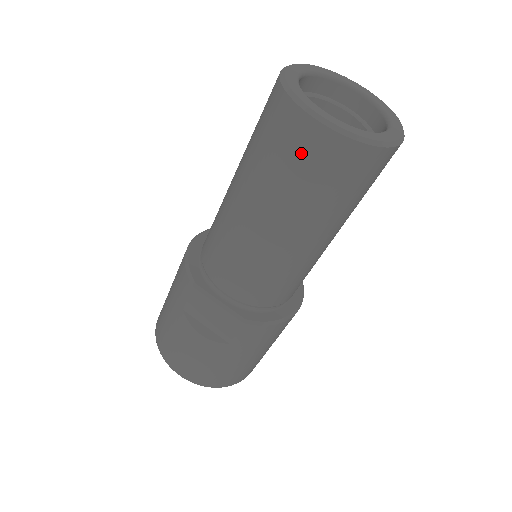
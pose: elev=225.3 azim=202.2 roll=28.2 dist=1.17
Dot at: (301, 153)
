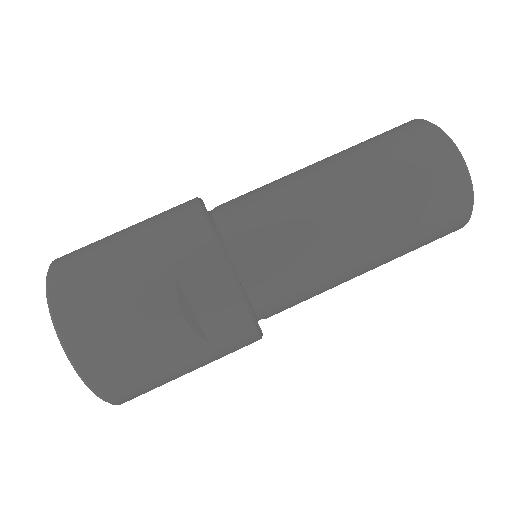
Dot at: (440, 191)
